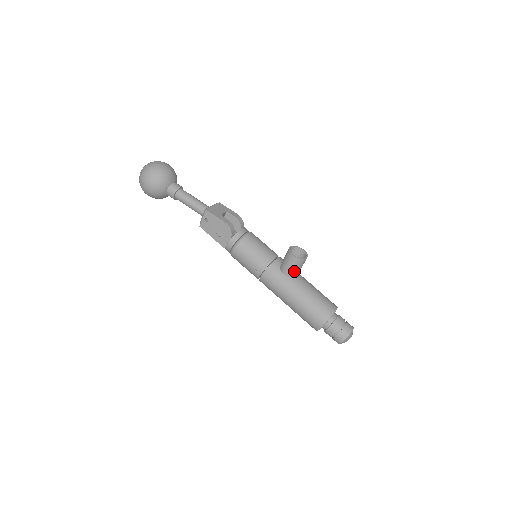
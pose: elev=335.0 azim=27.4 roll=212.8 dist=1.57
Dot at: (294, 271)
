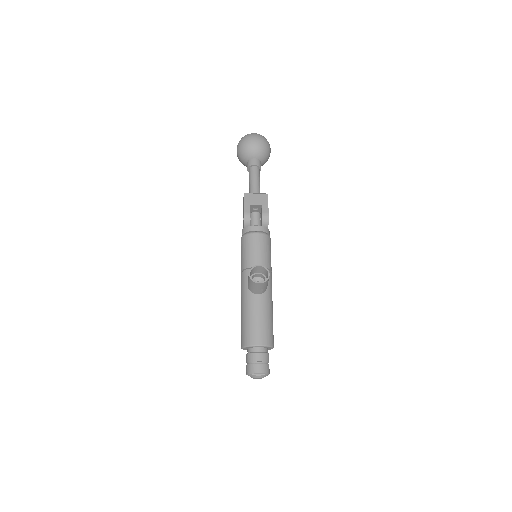
Dot at: (251, 287)
